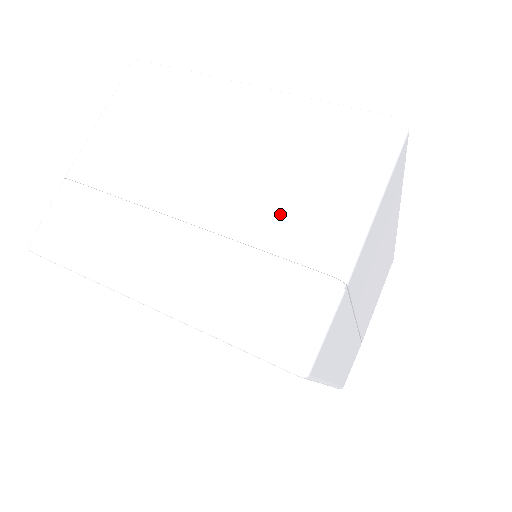
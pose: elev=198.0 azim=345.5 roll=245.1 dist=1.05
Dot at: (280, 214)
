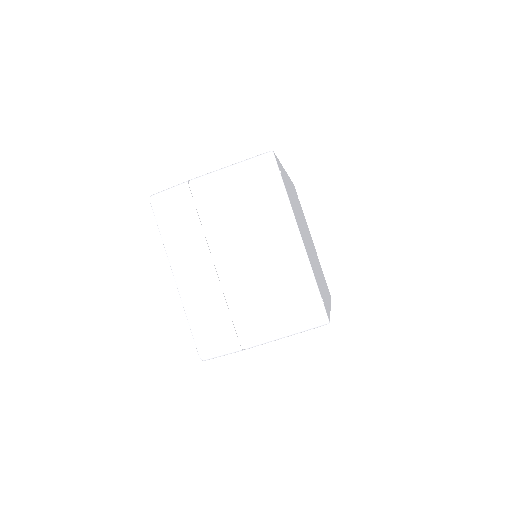
Dot at: (250, 304)
